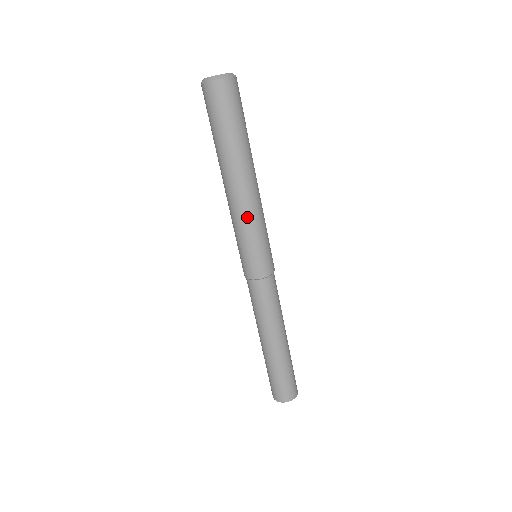
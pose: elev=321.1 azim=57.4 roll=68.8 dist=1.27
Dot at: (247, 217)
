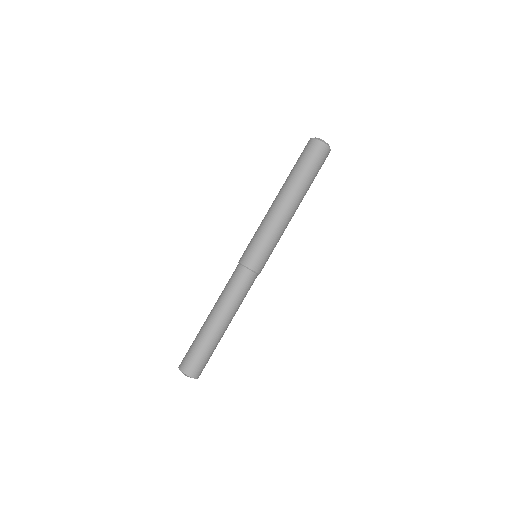
Dot at: (281, 228)
